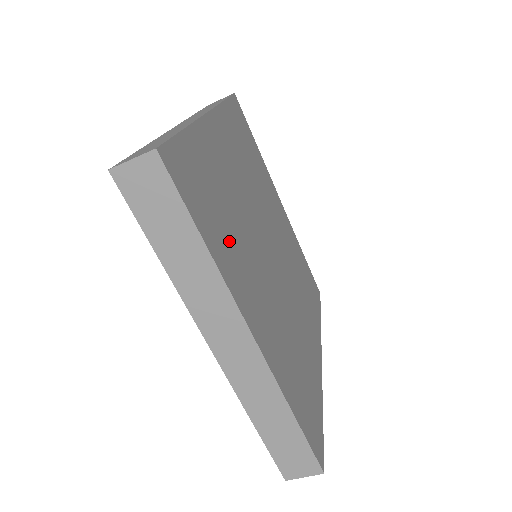
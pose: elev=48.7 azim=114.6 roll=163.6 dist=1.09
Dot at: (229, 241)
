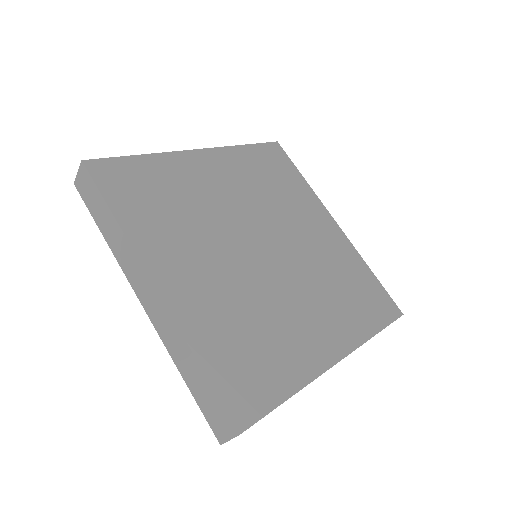
Dot at: (162, 222)
